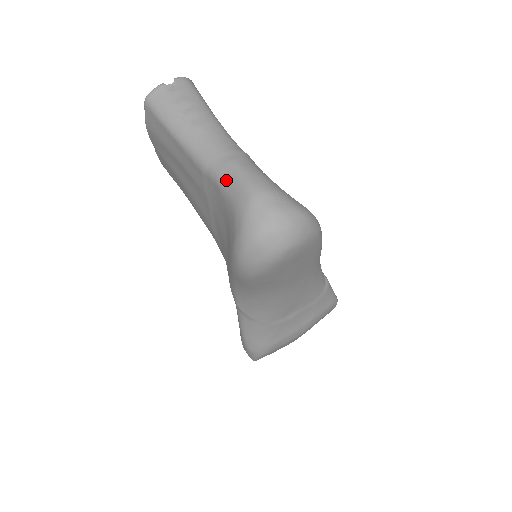
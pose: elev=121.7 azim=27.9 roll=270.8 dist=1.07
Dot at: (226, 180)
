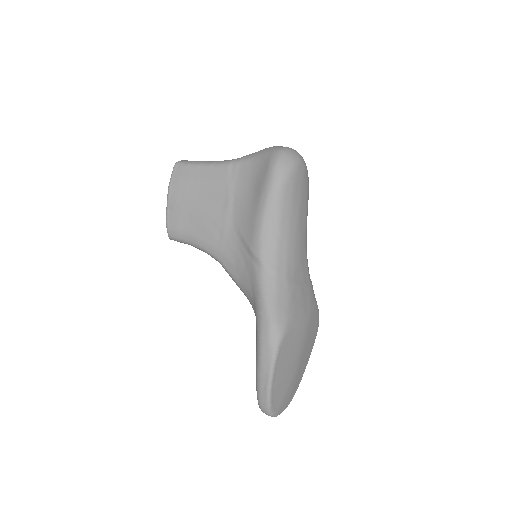
Dot at: (250, 156)
